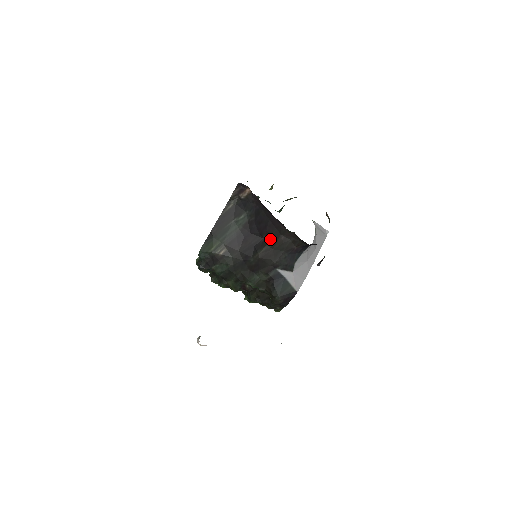
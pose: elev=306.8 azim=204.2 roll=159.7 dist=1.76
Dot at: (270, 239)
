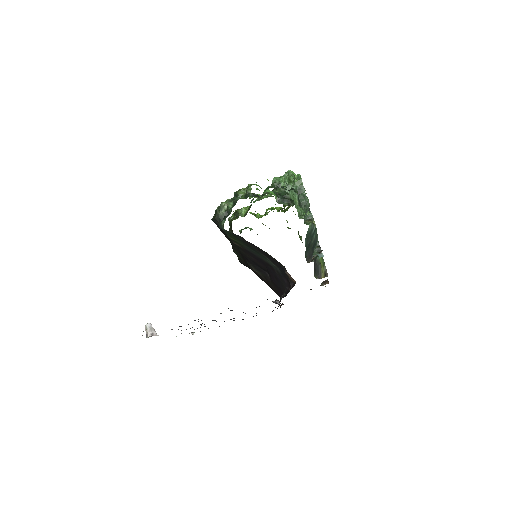
Dot at: (269, 281)
